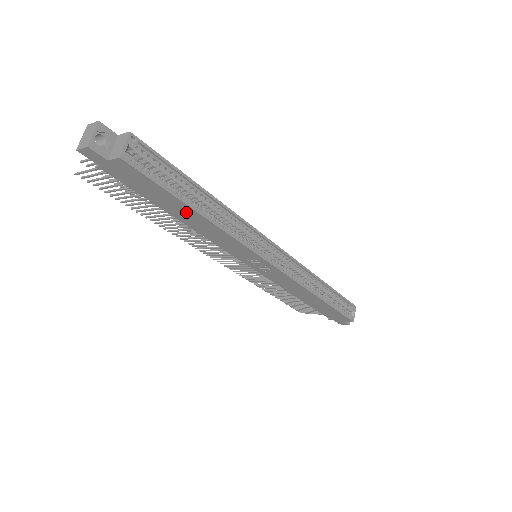
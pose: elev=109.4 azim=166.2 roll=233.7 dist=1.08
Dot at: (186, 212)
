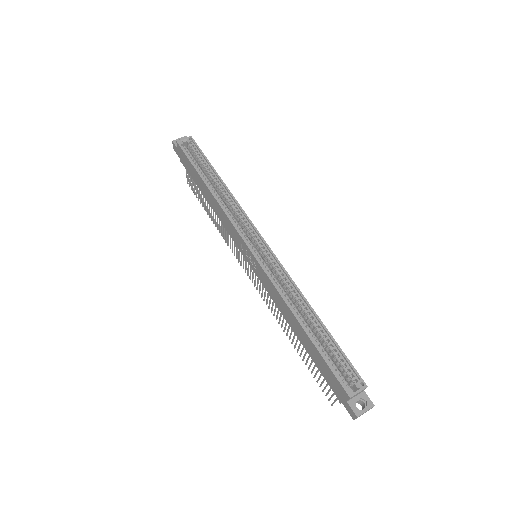
Dot at: (204, 187)
